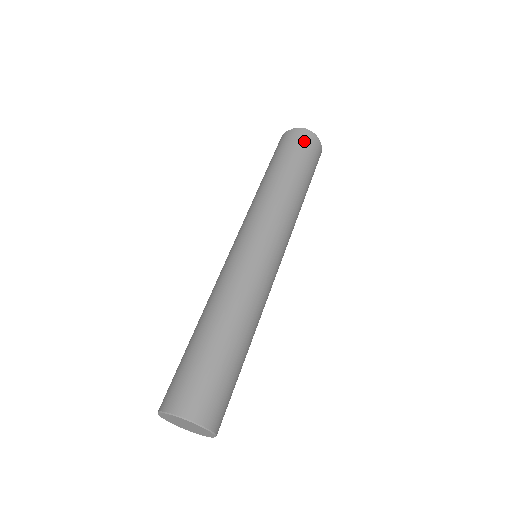
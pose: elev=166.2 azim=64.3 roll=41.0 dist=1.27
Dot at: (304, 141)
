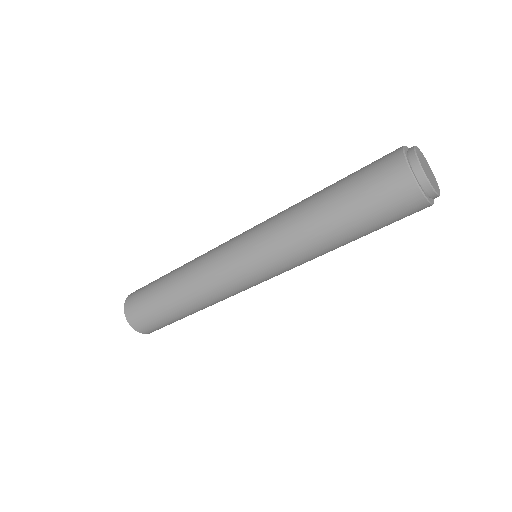
Dot at: (391, 186)
